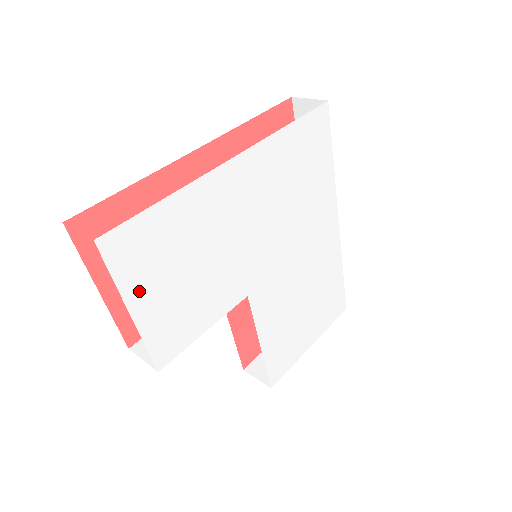
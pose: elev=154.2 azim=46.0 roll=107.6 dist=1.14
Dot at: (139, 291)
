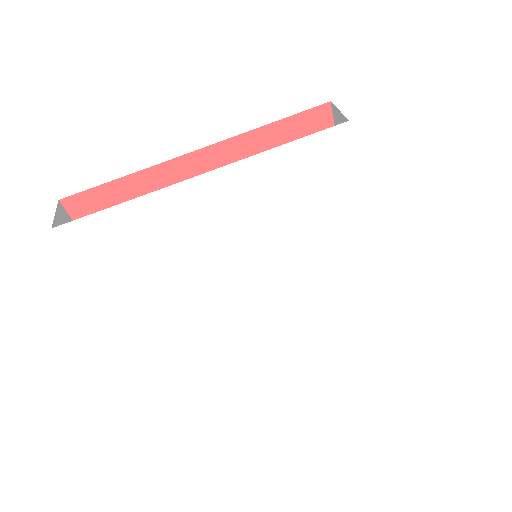
Dot at: (101, 269)
